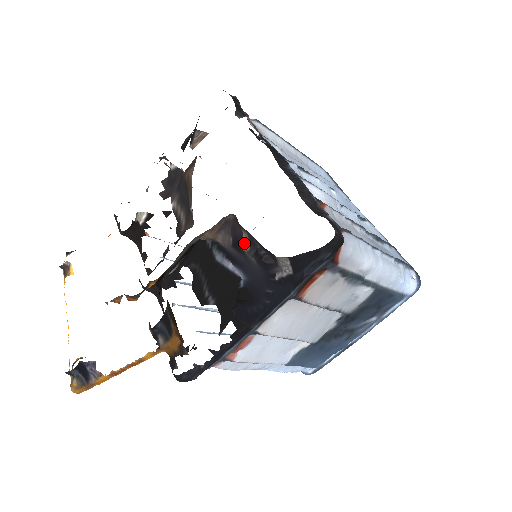
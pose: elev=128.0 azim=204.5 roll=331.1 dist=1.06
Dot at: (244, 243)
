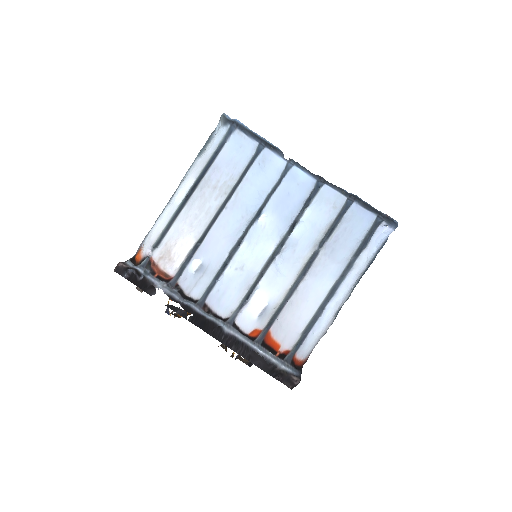
Dot at: occluded
